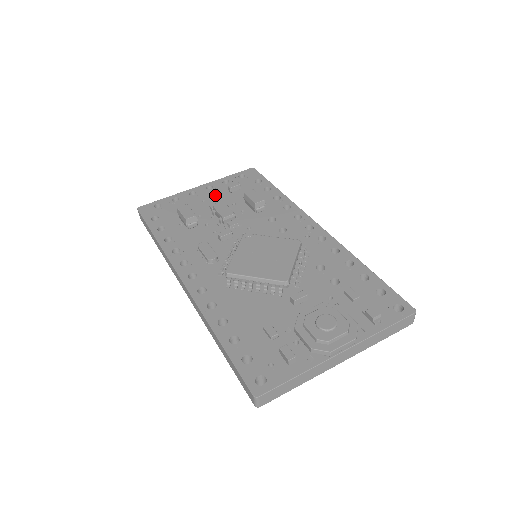
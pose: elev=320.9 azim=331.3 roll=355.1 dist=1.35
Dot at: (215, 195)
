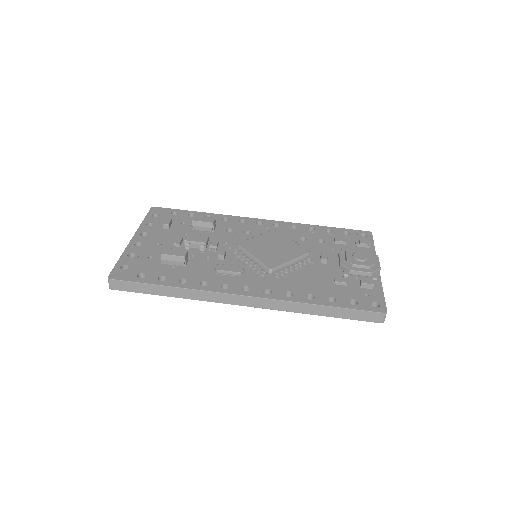
Dot at: (160, 236)
